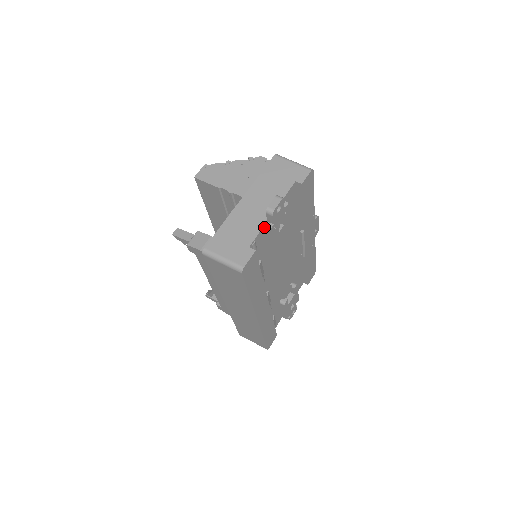
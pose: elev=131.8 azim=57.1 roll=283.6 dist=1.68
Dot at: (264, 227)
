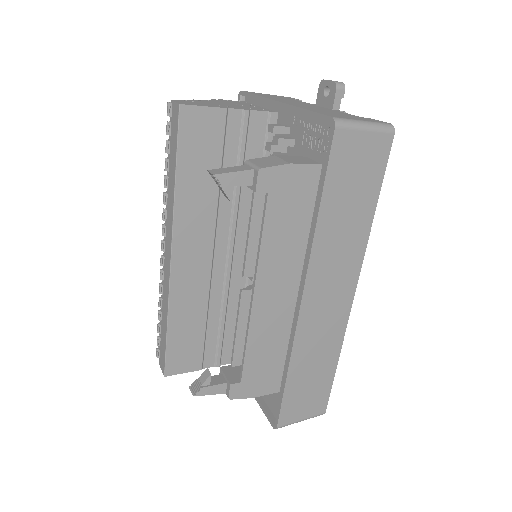
Dot at: occluded
